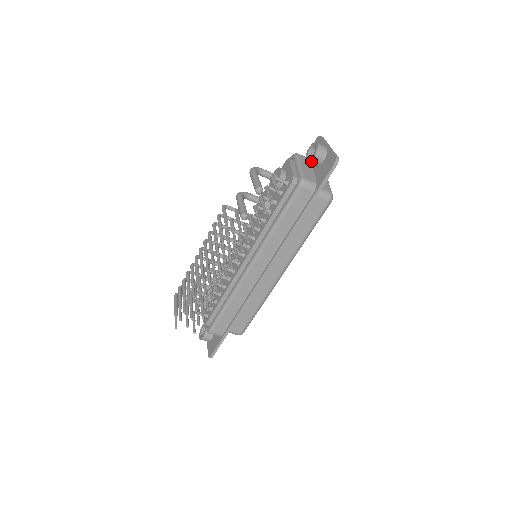
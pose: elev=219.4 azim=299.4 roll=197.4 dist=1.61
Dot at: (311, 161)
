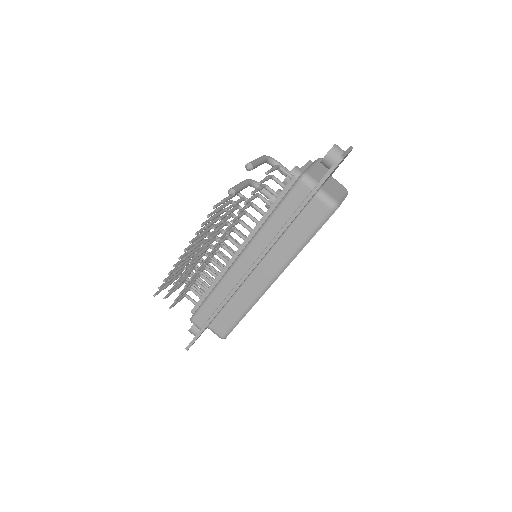
Dot at: (323, 161)
